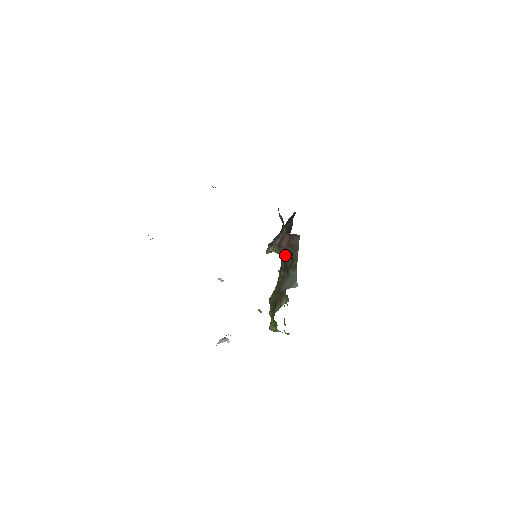
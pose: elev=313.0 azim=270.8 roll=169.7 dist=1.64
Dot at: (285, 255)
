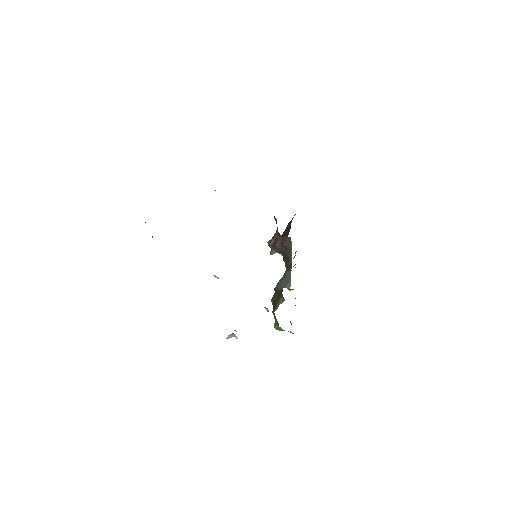
Dot at: (284, 256)
